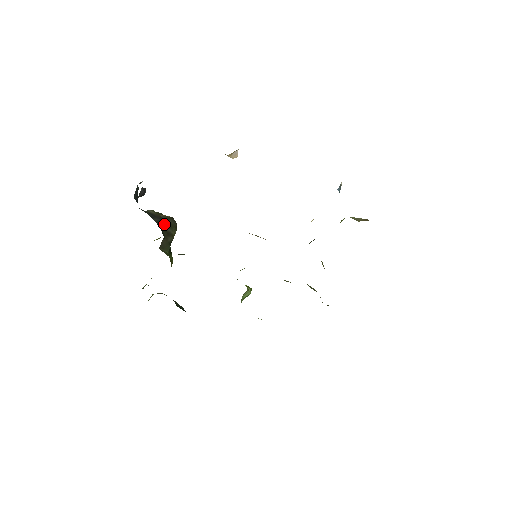
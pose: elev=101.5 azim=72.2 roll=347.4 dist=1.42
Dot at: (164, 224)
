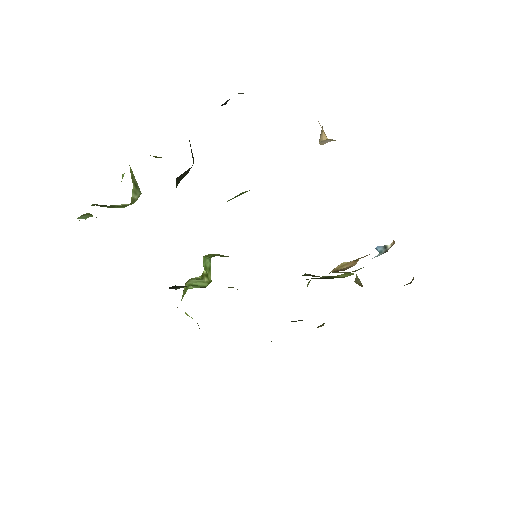
Dot at: occluded
